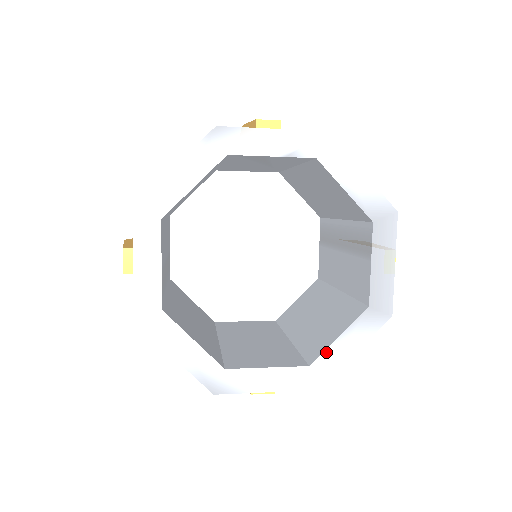
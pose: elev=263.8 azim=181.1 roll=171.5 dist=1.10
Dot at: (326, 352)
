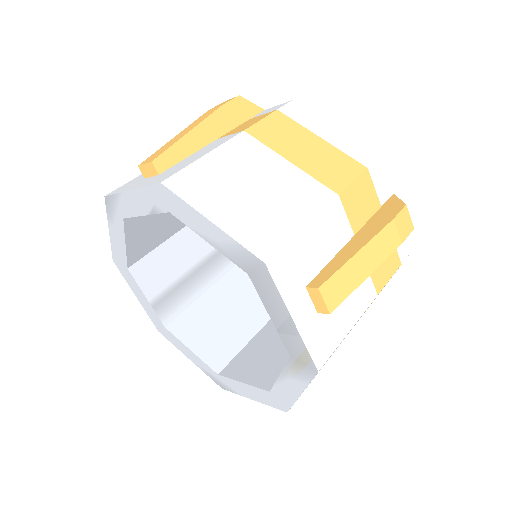
Dot at: (276, 385)
